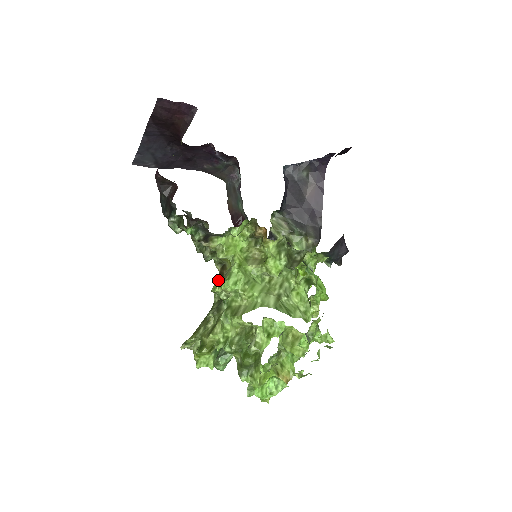
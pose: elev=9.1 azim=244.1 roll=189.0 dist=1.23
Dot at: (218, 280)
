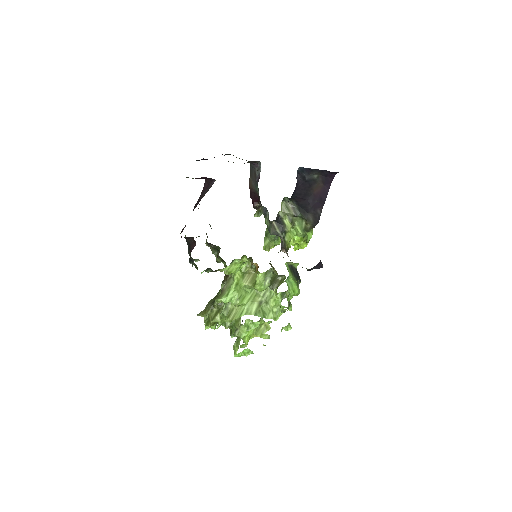
Dot at: (225, 277)
